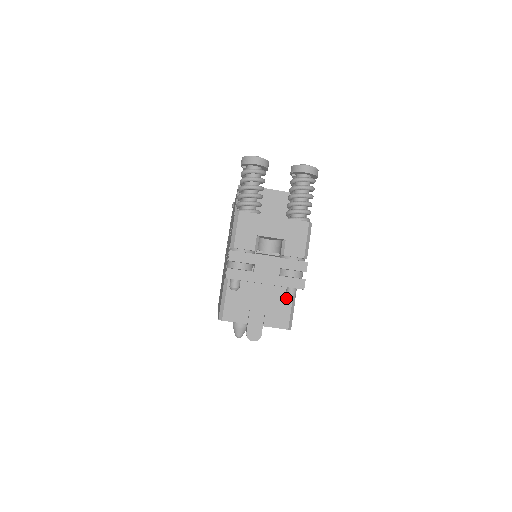
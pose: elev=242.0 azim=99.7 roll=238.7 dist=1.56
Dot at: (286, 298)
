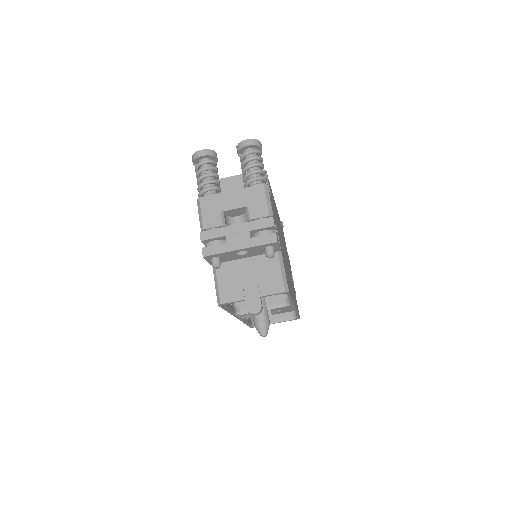
Dot at: (273, 264)
